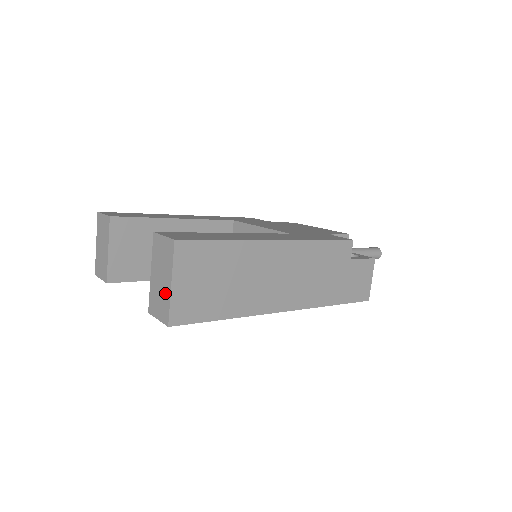
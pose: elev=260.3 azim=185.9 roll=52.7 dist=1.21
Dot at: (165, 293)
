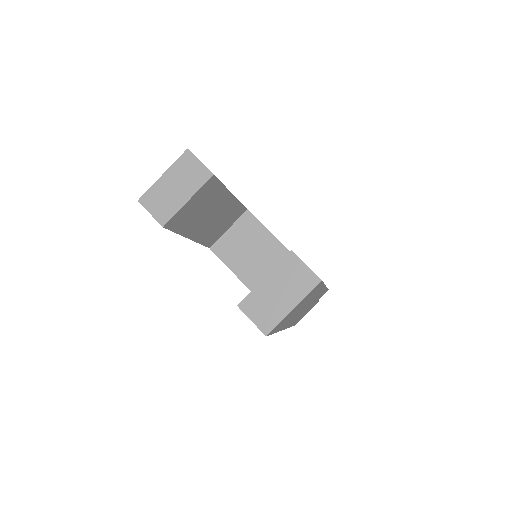
Dot at: (279, 309)
